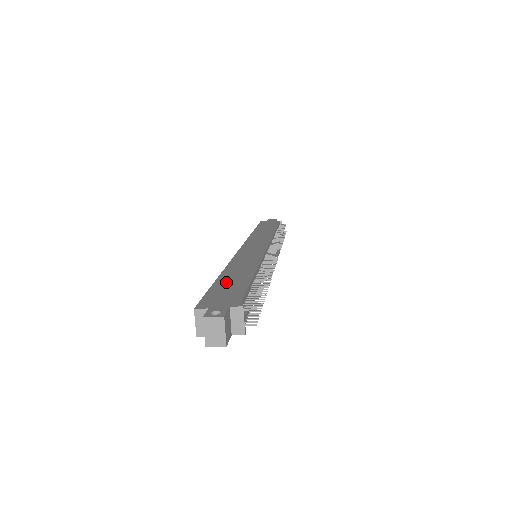
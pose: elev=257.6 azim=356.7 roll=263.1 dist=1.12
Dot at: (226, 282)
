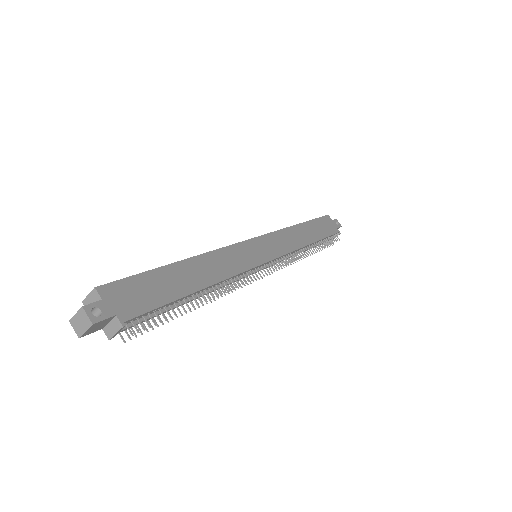
Dot at: (166, 277)
